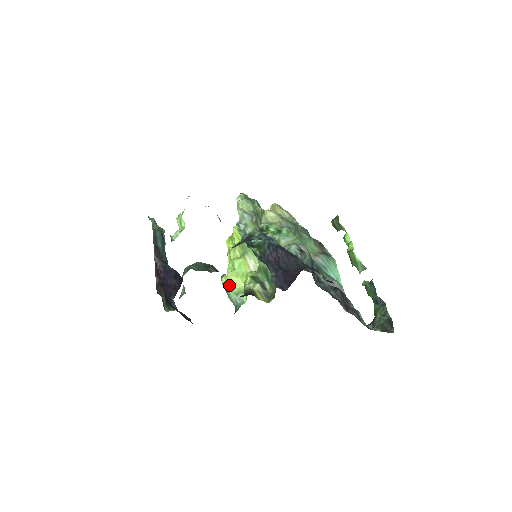
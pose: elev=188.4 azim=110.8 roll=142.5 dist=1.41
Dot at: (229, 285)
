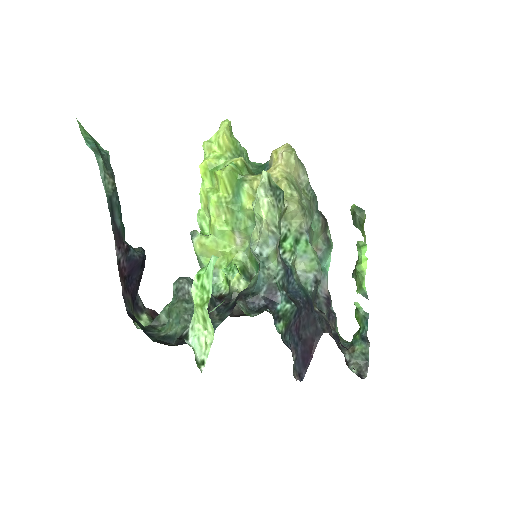
Dot at: (204, 255)
